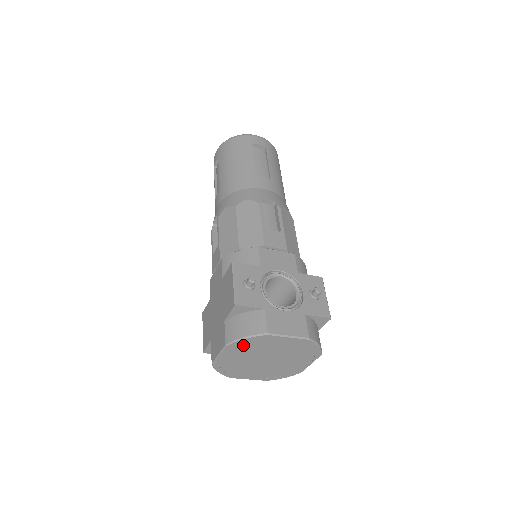
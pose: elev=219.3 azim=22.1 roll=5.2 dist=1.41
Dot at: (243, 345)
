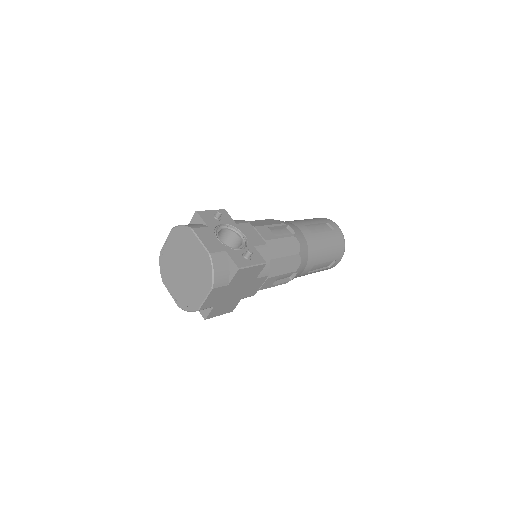
Dot at: (178, 235)
